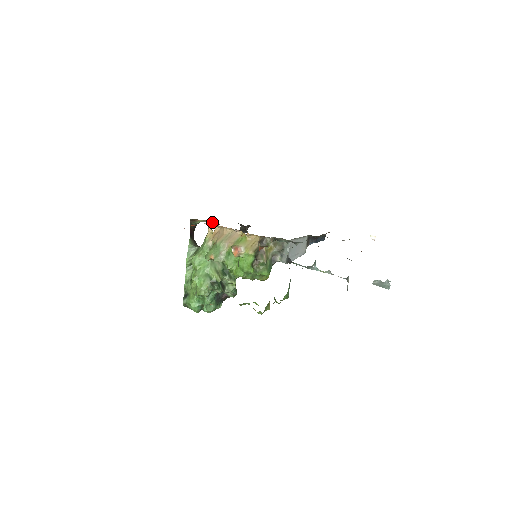
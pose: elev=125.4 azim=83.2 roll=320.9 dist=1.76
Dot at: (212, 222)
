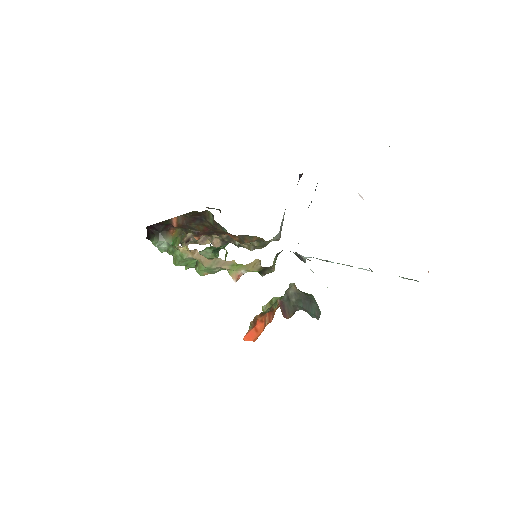
Dot at: occluded
